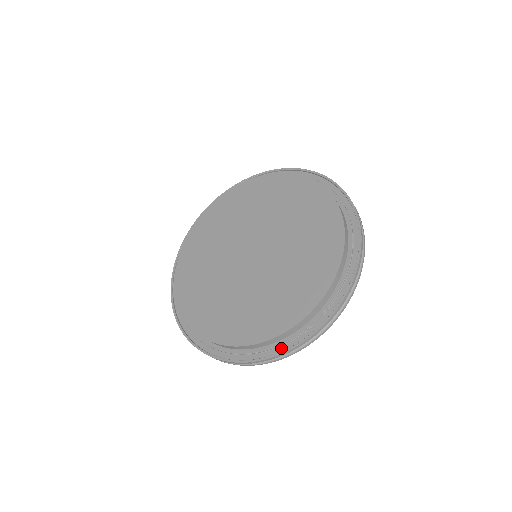
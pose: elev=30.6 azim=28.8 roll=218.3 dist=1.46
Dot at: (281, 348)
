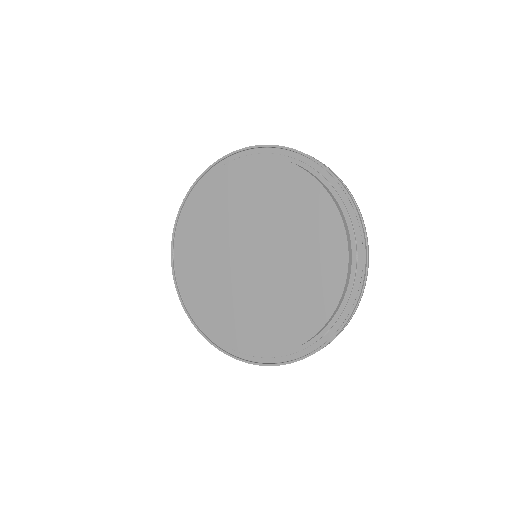
Dot at: (352, 299)
